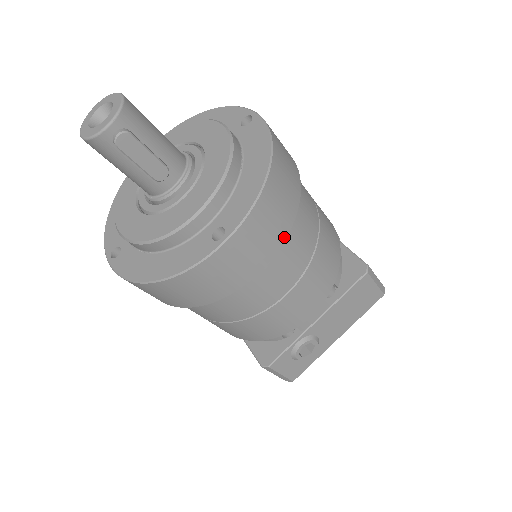
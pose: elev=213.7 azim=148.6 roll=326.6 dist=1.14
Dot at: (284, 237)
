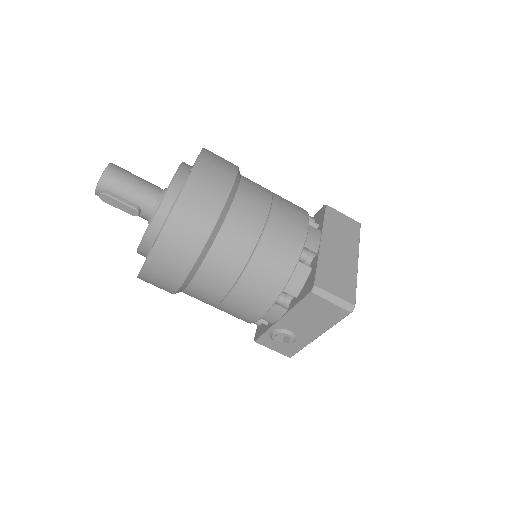
Dot at: (192, 264)
